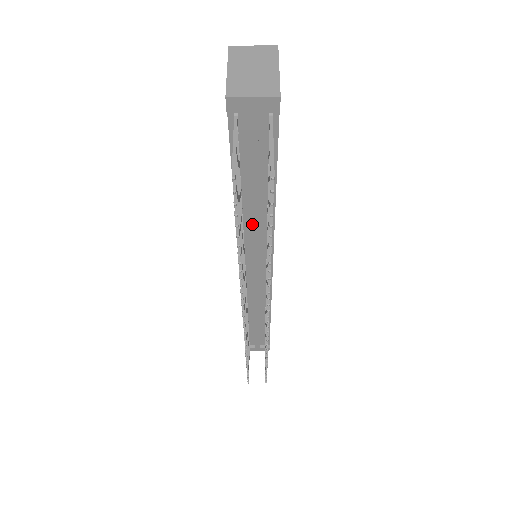
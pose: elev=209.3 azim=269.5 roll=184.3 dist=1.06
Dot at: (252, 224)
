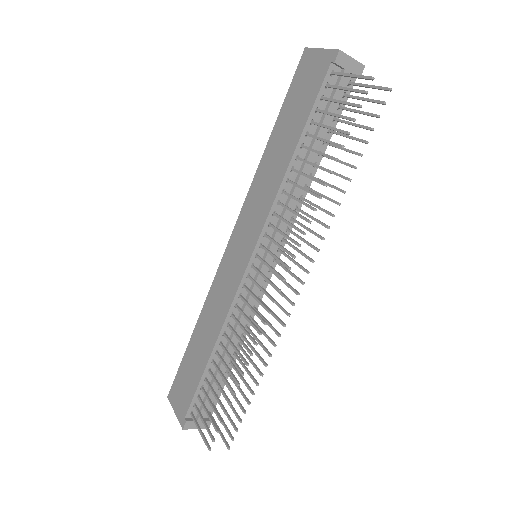
Dot at: (295, 190)
